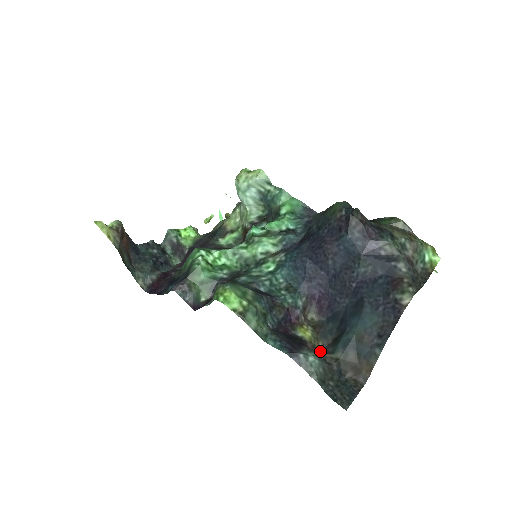
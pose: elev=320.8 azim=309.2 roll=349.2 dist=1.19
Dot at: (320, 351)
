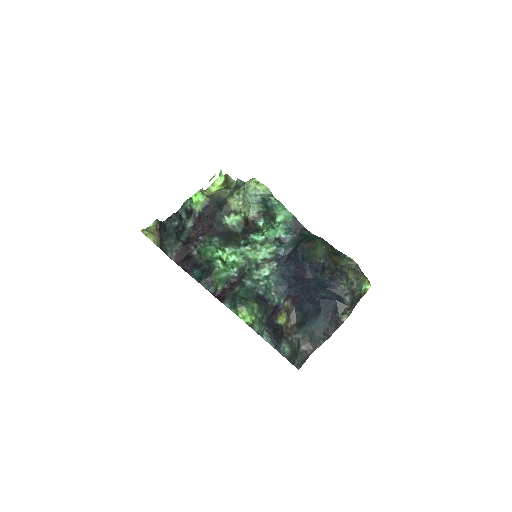
Dot at: (289, 331)
